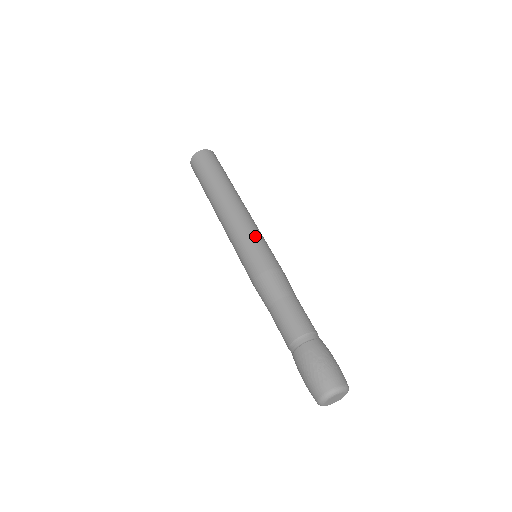
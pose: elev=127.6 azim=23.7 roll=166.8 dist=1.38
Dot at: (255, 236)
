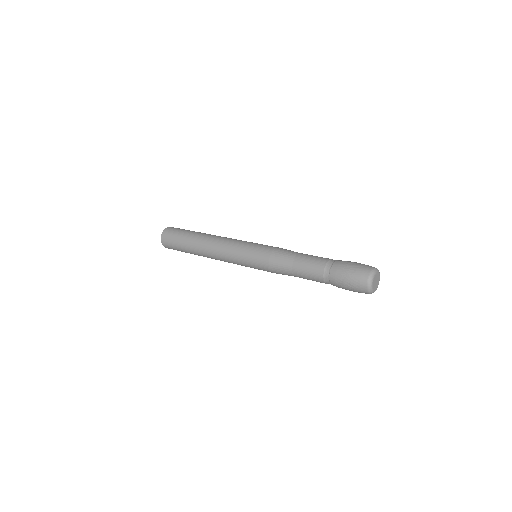
Dot at: occluded
